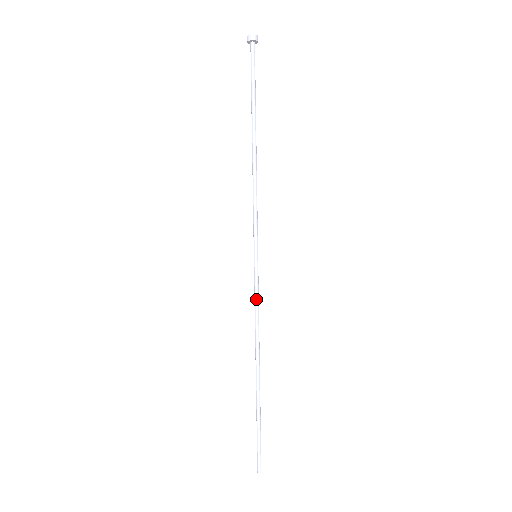
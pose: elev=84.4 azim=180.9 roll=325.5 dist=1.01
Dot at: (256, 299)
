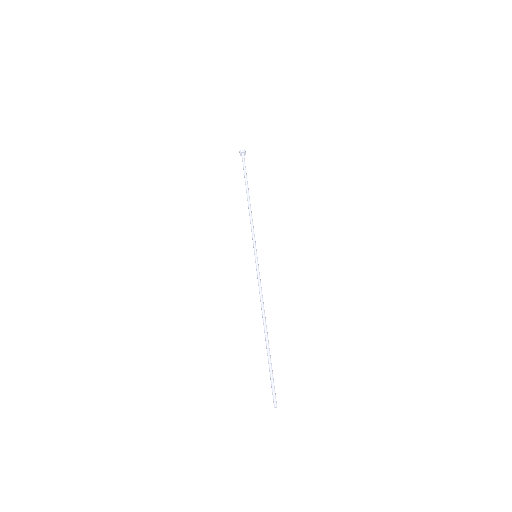
Dot at: (258, 281)
